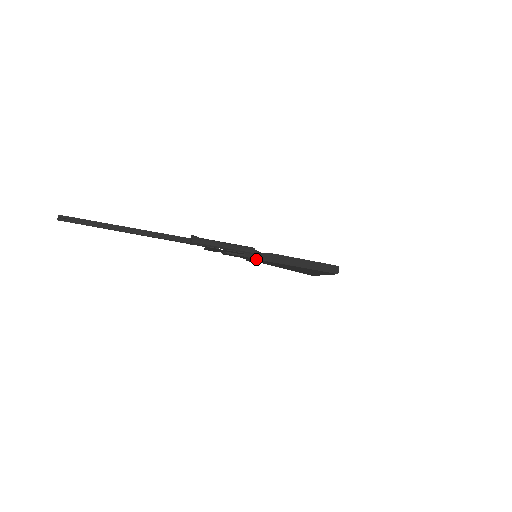
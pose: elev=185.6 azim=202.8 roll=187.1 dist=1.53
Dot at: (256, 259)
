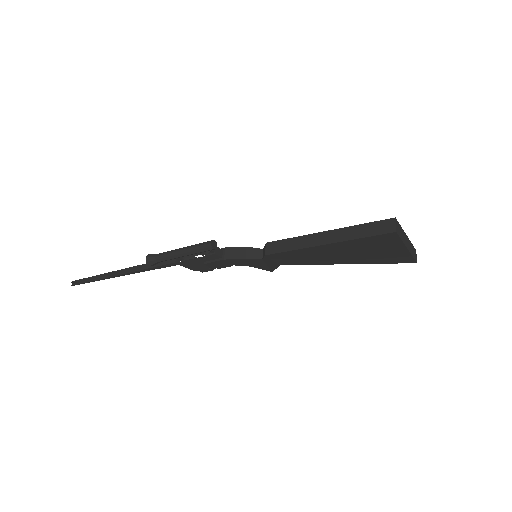
Dot at: (247, 259)
